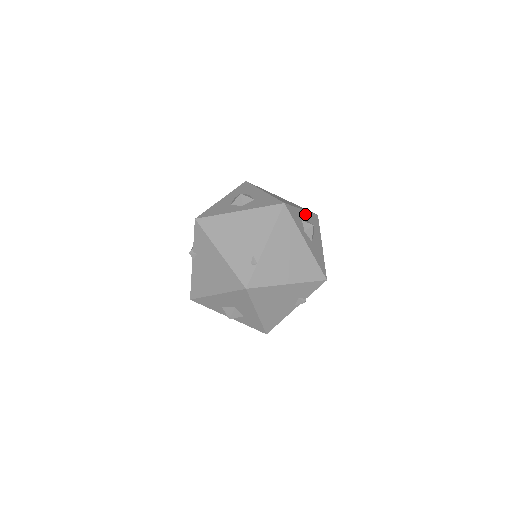
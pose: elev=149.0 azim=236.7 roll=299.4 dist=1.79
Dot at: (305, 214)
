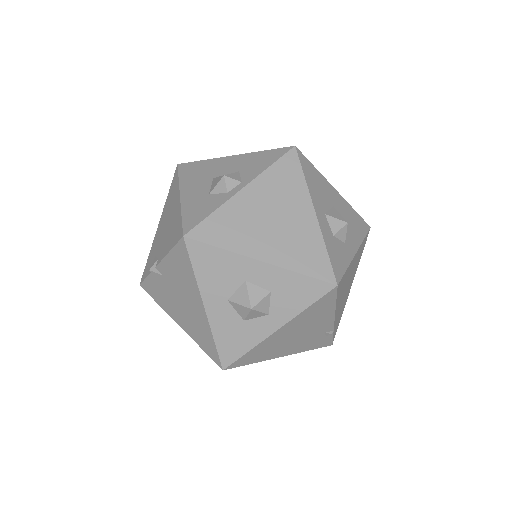
Dot at: (318, 209)
